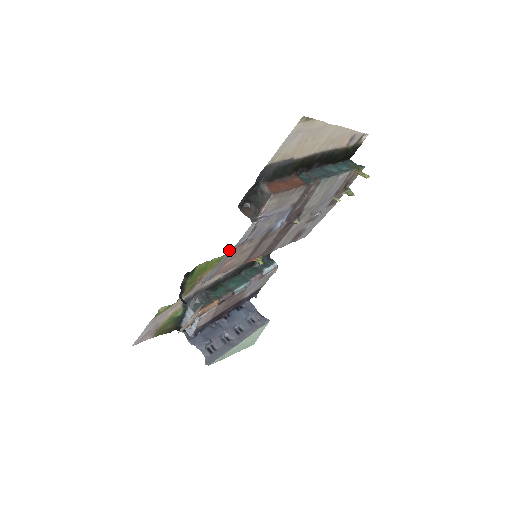
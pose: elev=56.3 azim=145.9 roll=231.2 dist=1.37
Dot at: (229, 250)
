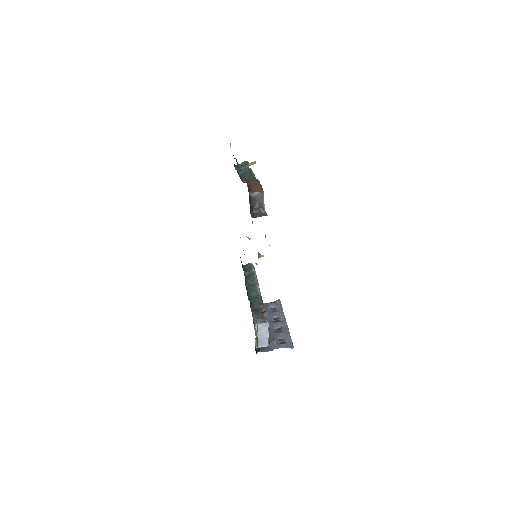
Dot at: occluded
